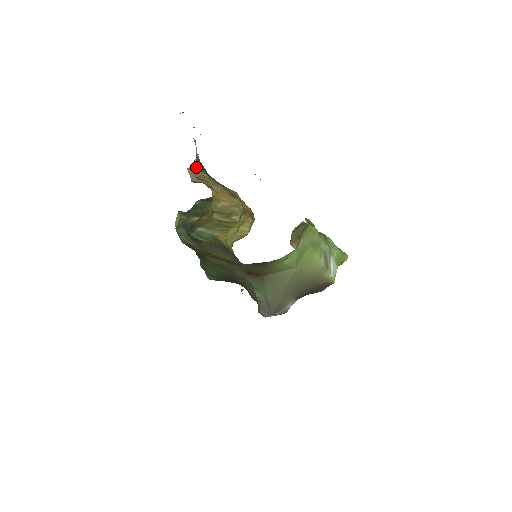
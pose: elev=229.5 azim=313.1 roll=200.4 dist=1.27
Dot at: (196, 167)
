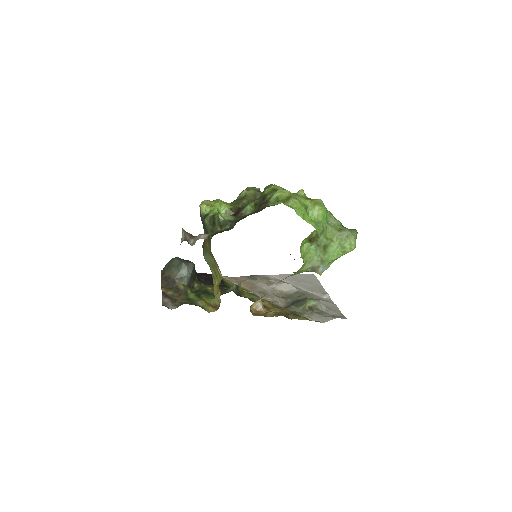
Dot at: occluded
